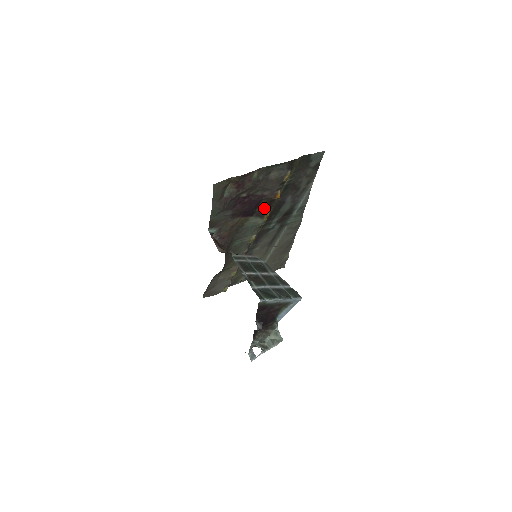
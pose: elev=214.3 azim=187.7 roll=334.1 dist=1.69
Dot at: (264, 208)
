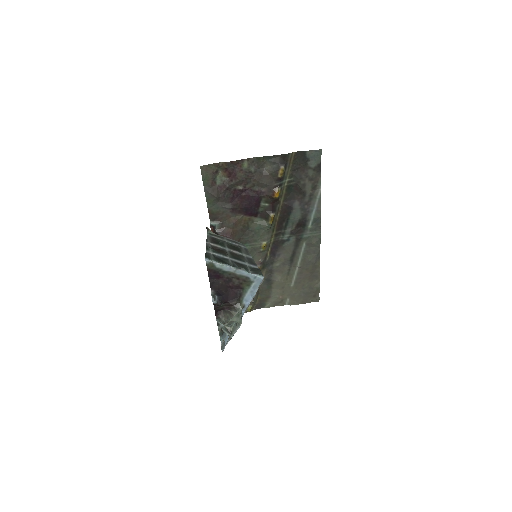
Dot at: (267, 209)
